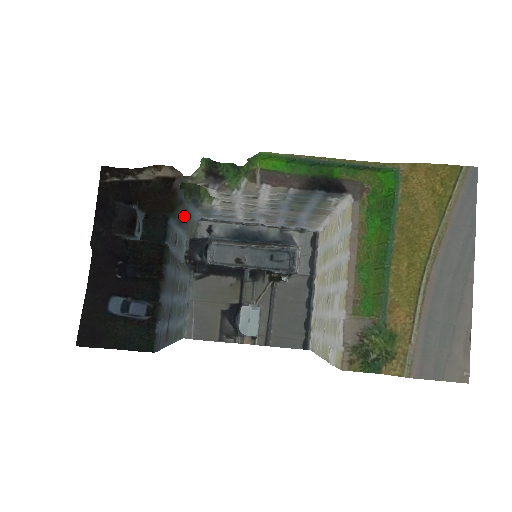
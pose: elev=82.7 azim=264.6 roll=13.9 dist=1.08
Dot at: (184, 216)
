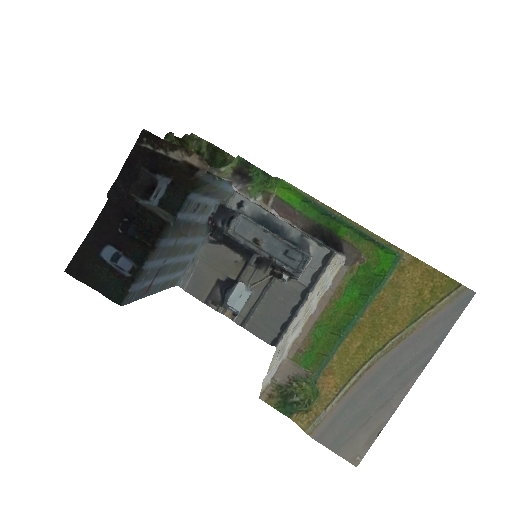
Dot at: (212, 190)
